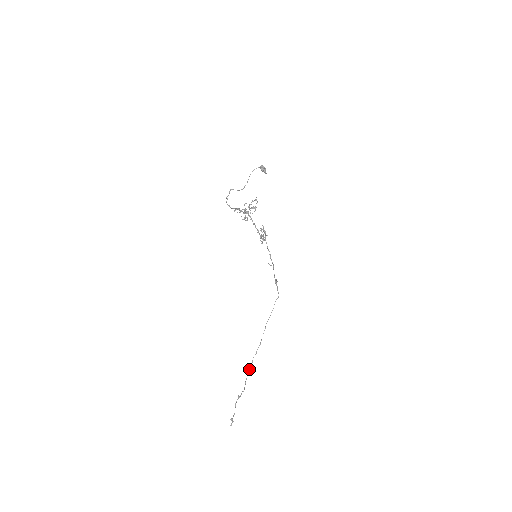
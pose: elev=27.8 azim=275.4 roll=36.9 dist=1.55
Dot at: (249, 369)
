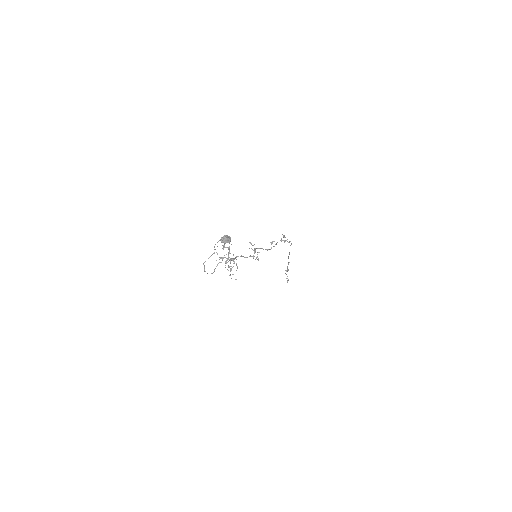
Dot at: occluded
